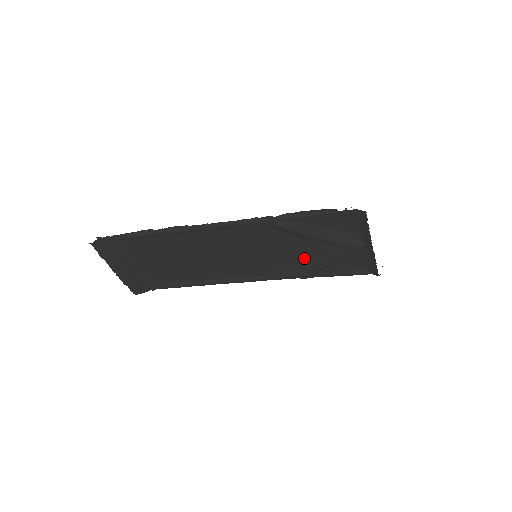
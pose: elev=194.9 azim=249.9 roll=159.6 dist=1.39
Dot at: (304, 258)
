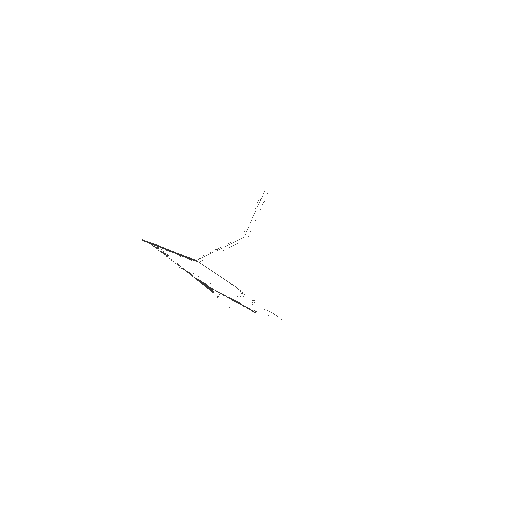
Dot at: occluded
